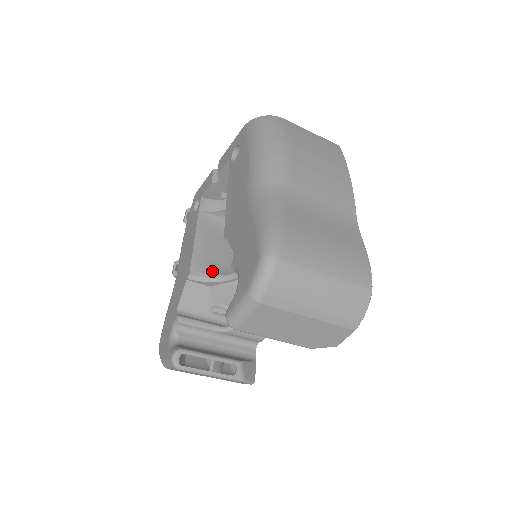
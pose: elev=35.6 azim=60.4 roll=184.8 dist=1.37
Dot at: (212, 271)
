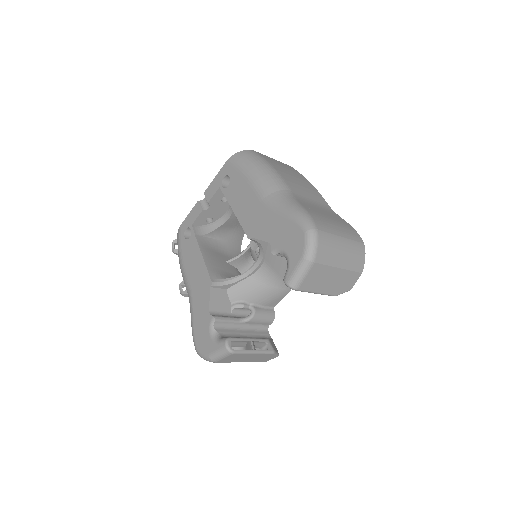
Dot at: (224, 277)
